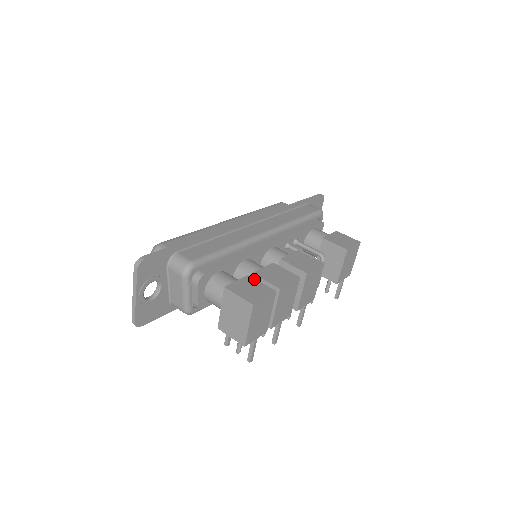
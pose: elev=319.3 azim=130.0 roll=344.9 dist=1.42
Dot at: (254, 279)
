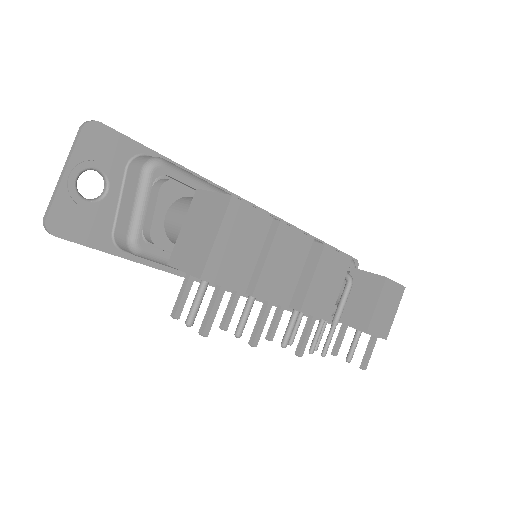
Dot at: occluded
